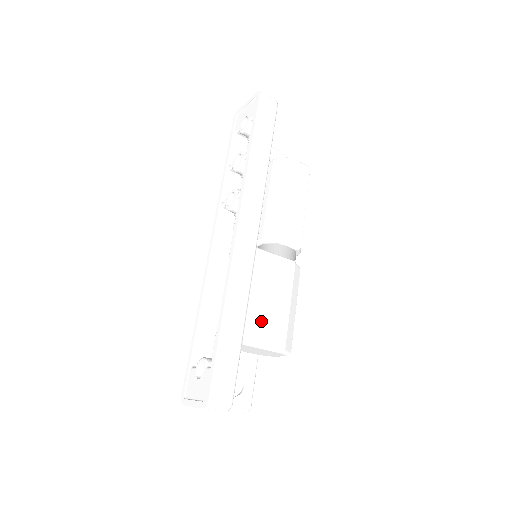
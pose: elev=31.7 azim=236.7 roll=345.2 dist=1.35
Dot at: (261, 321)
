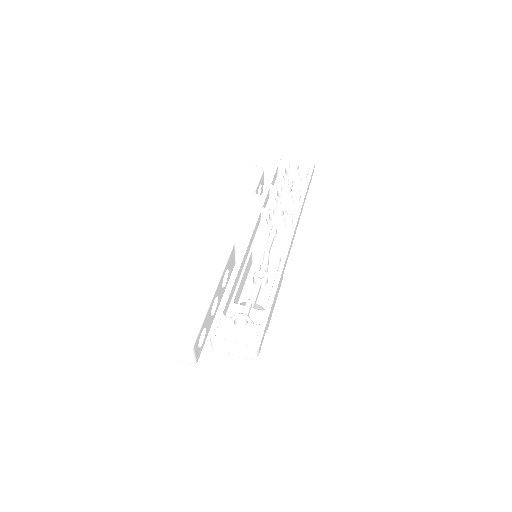
Dot at: occluded
